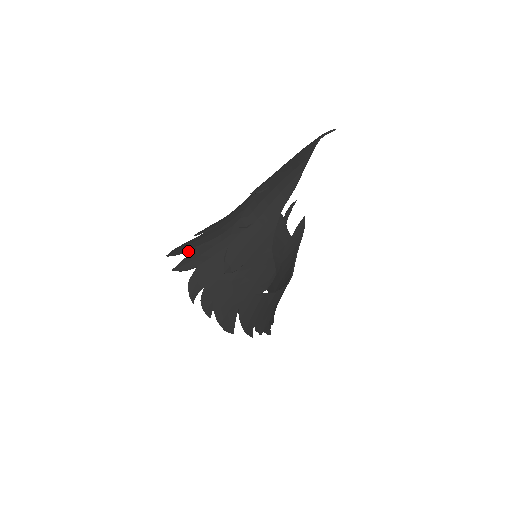
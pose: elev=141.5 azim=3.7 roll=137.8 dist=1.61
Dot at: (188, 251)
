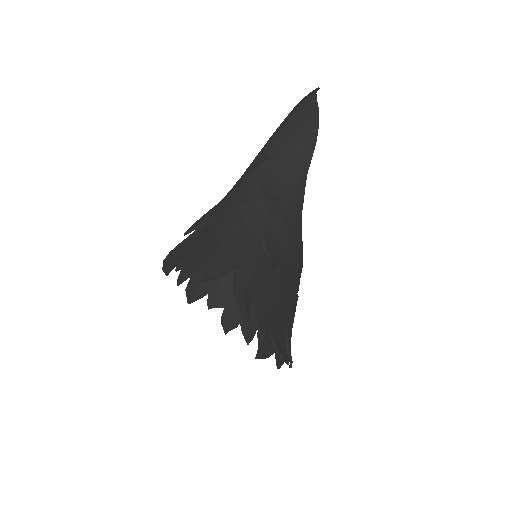
Dot at: (208, 248)
